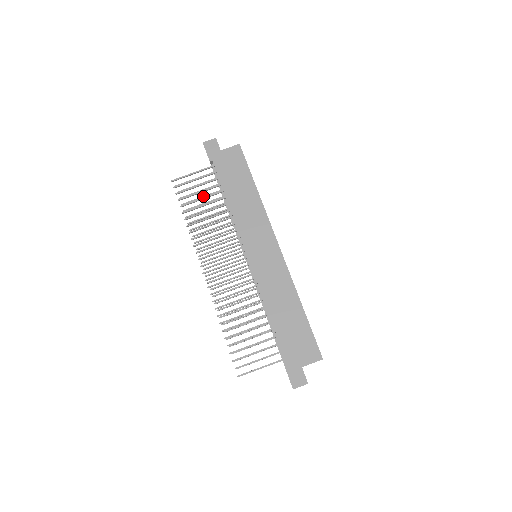
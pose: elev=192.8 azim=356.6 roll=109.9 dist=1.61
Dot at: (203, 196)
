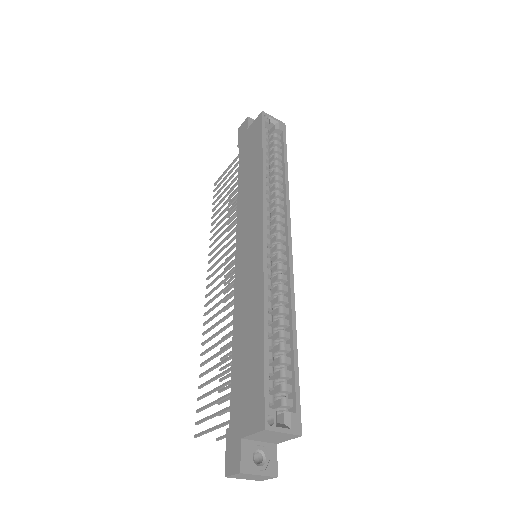
Dot at: occluded
